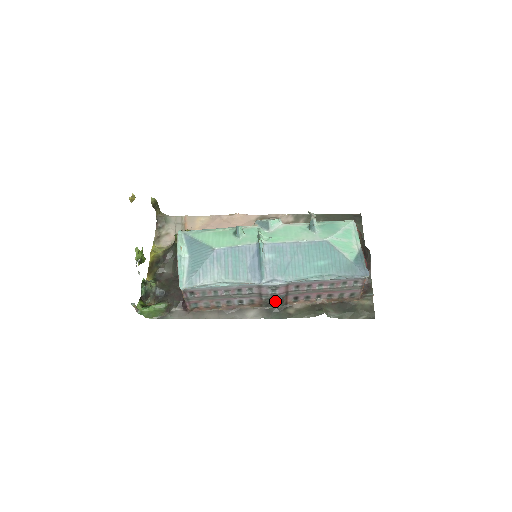
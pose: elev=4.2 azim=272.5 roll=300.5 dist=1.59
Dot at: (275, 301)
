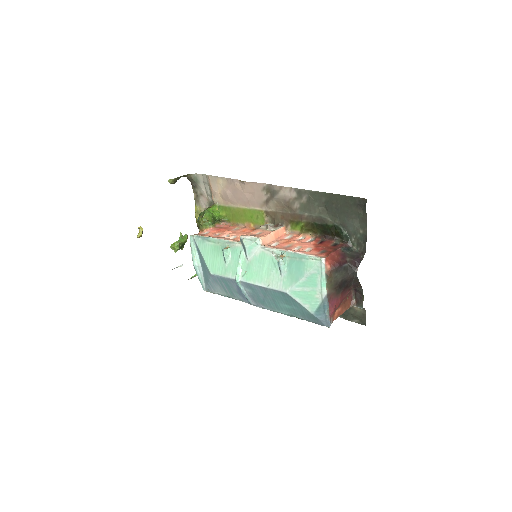
Dot at: occluded
